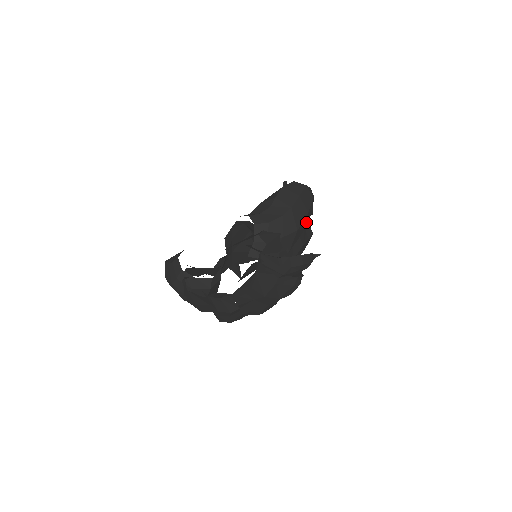
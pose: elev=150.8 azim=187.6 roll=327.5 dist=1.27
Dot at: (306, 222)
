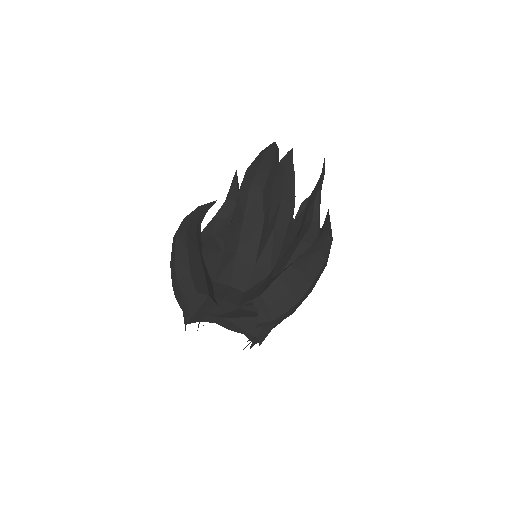
Dot at: occluded
